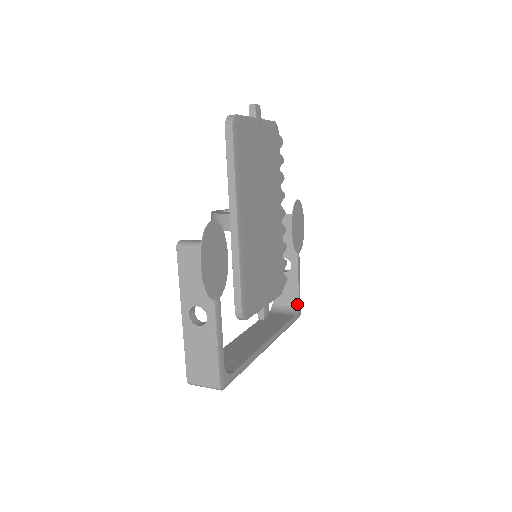
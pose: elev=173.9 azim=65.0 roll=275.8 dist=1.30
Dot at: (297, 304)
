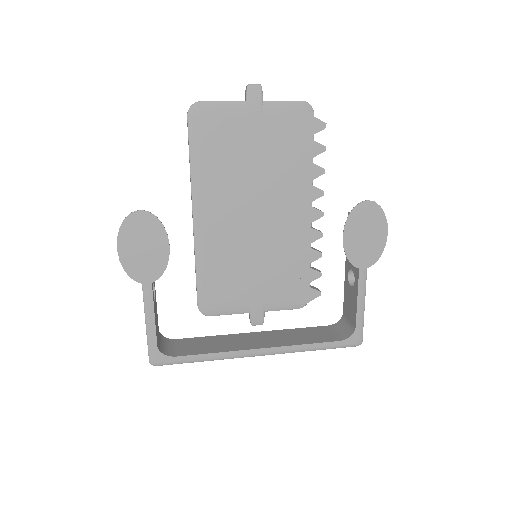
Dot at: (354, 329)
